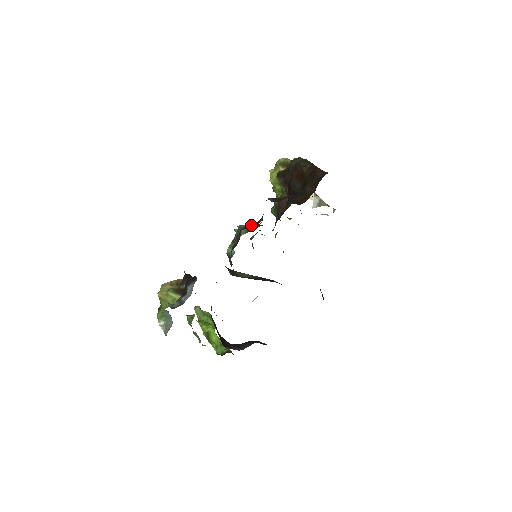
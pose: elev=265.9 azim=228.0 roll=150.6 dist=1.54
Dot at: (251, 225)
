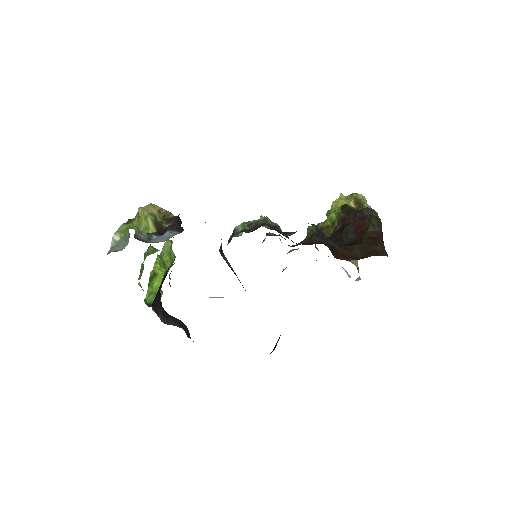
Dot at: occluded
